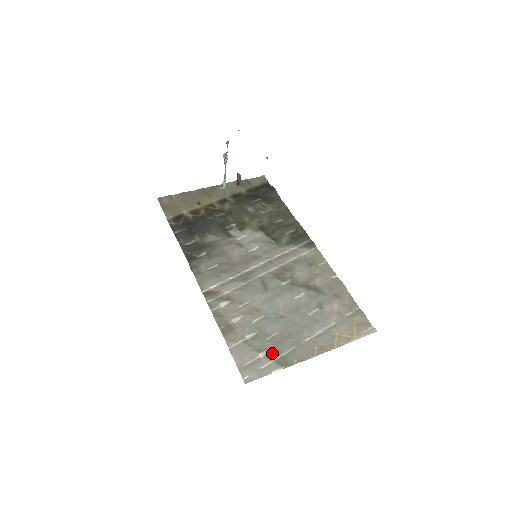
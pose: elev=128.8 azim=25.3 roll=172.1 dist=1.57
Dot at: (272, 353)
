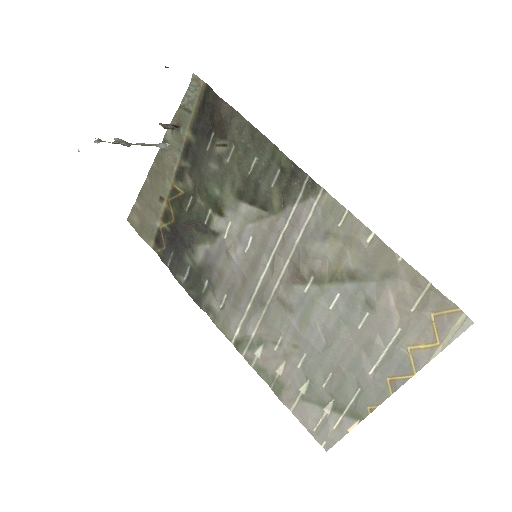
Dot at: (337, 405)
